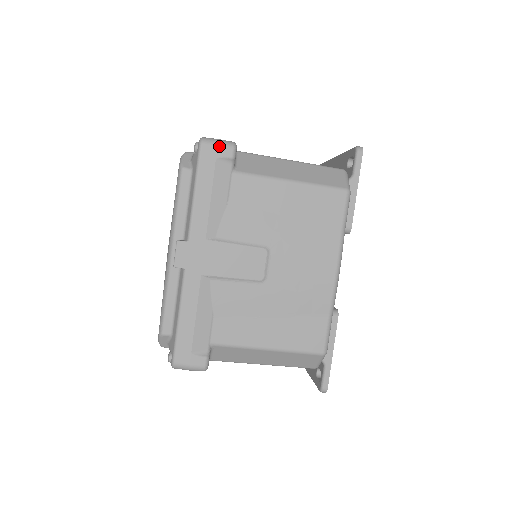
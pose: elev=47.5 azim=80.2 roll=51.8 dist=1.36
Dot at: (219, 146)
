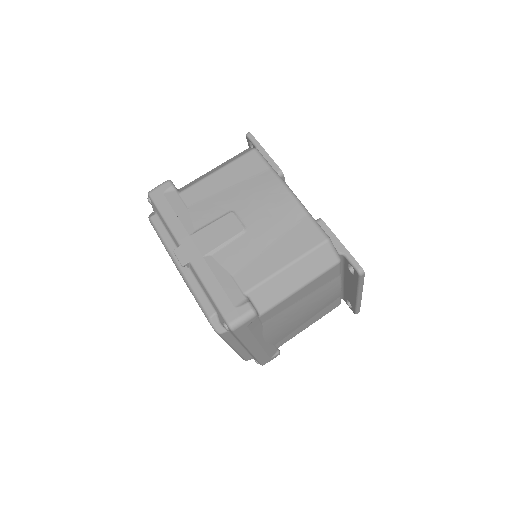
Dot at: (160, 187)
